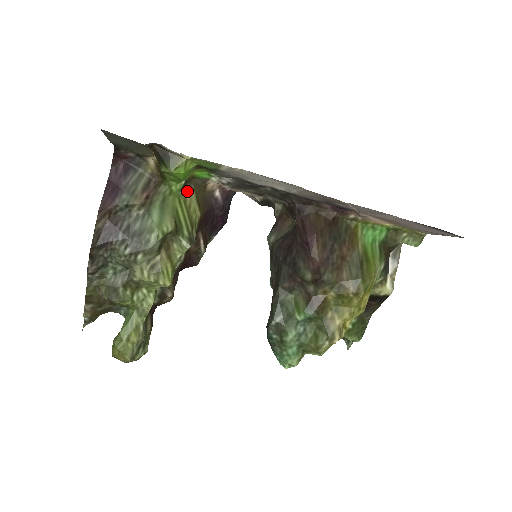
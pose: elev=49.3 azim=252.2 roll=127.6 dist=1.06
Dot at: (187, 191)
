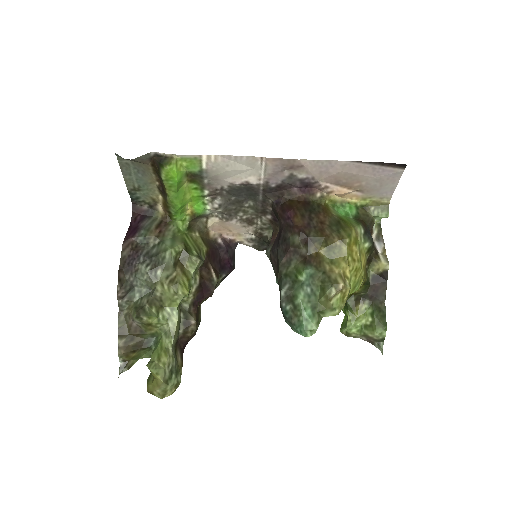
Dot at: (192, 232)
